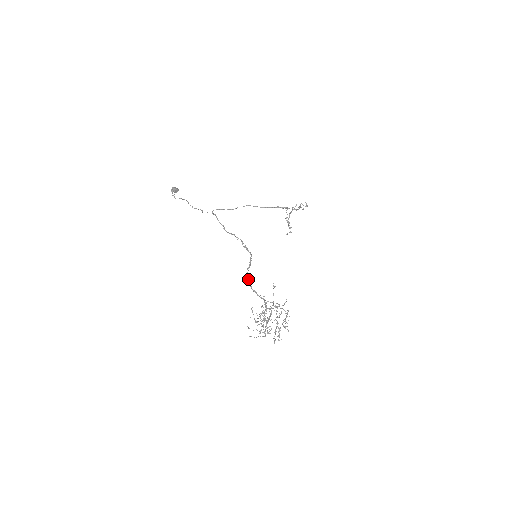
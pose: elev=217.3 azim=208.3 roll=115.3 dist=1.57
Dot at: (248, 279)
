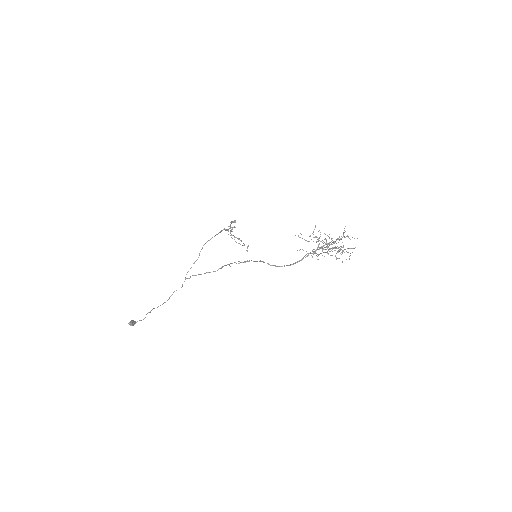
Dot at: (275, 265)
